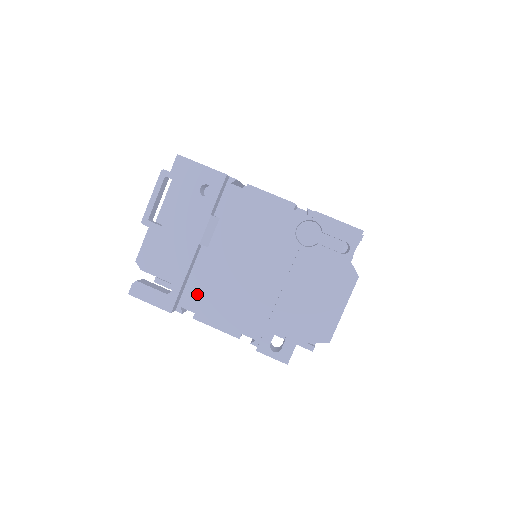
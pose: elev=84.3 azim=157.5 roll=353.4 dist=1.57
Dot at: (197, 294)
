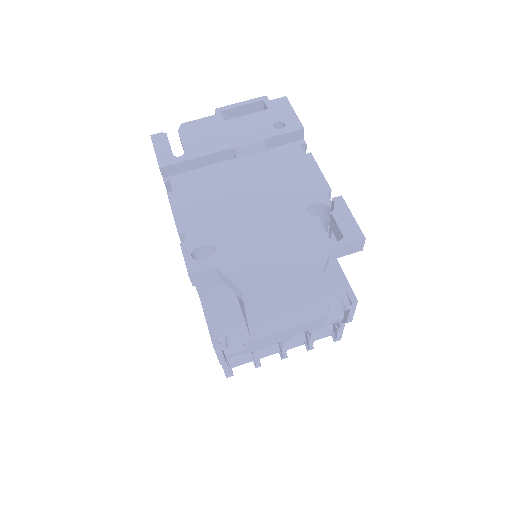
Dot at: (191, 182)
